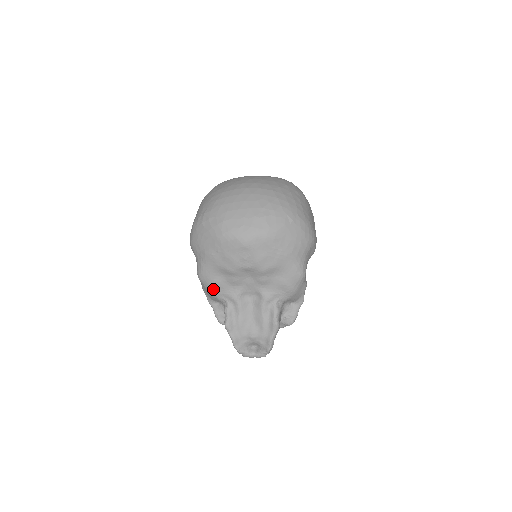
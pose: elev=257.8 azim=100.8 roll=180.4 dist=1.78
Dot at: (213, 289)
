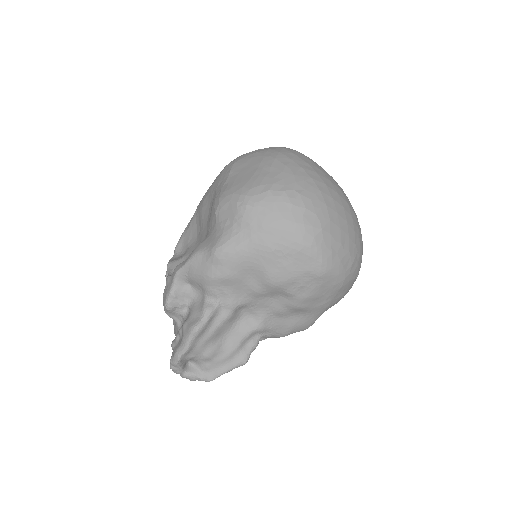
Dot at: (221, 279)
